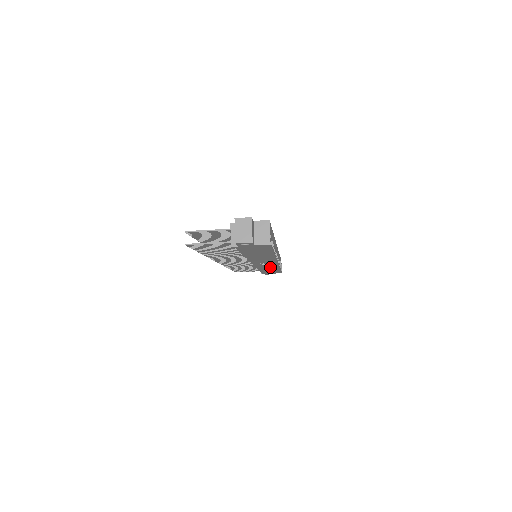
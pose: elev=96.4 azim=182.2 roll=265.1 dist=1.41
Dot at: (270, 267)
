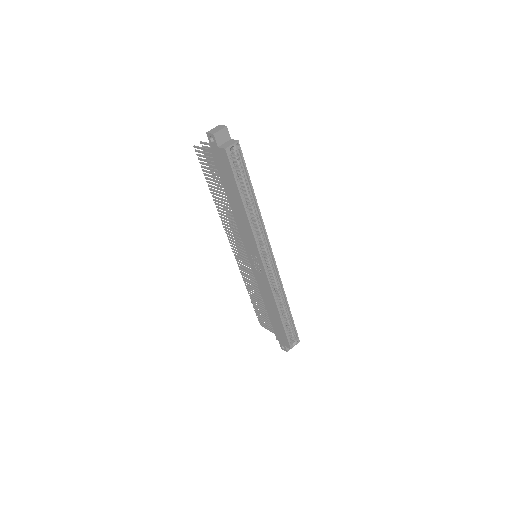
Dot at: (267, 292)
